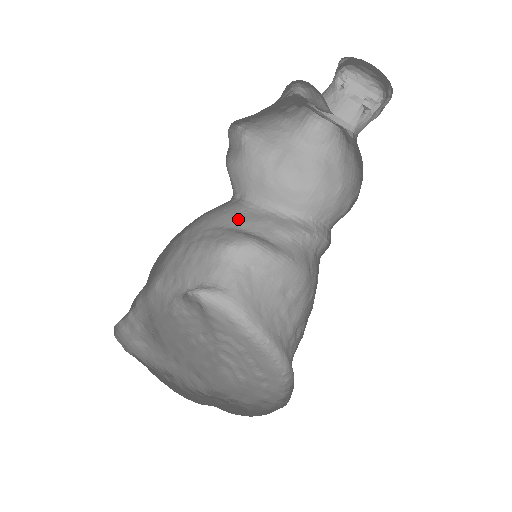
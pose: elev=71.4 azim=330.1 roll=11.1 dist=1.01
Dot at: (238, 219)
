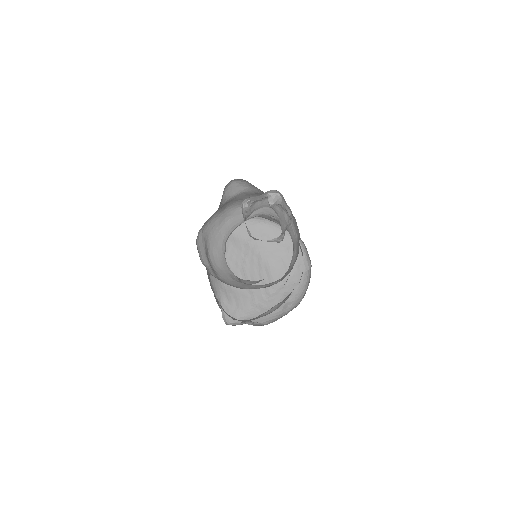
Dot at: occluded
